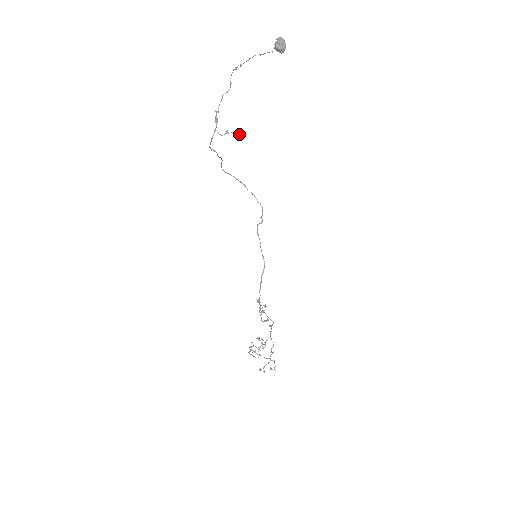
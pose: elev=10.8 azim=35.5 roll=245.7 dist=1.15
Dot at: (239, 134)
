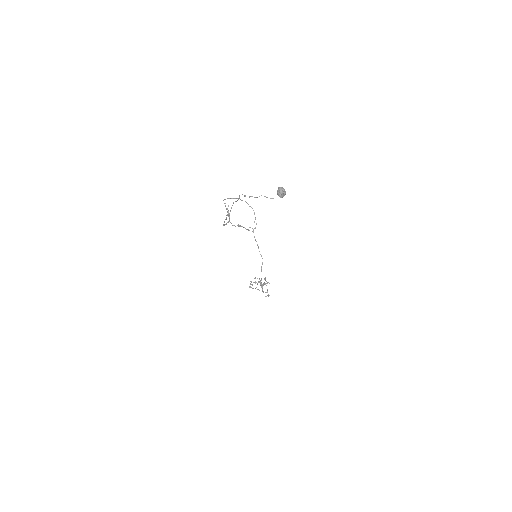
Dot at: occluded
